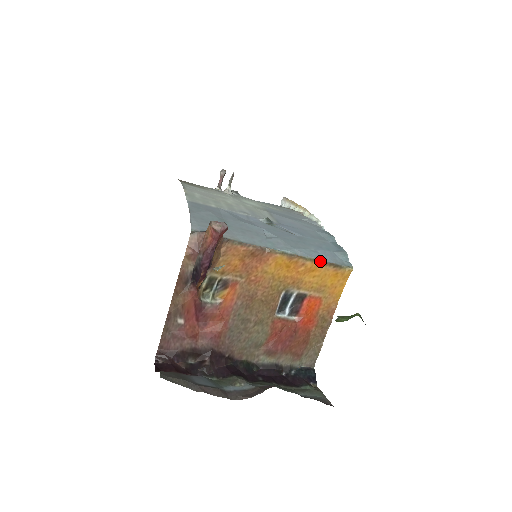
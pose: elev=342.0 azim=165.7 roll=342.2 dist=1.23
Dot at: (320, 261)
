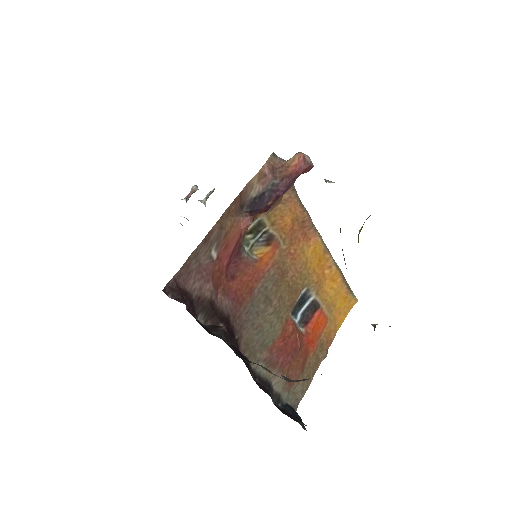
Dot at: (341, 273)
